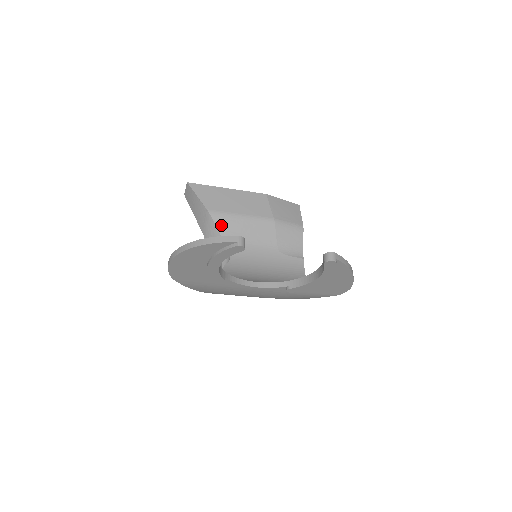
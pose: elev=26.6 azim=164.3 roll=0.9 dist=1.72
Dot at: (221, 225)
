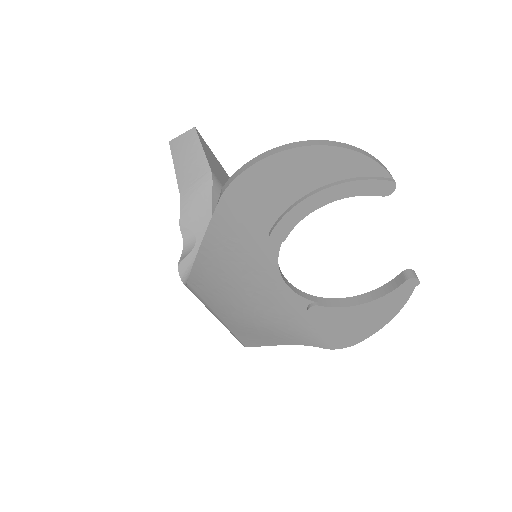
Dot at: (217, 199)
